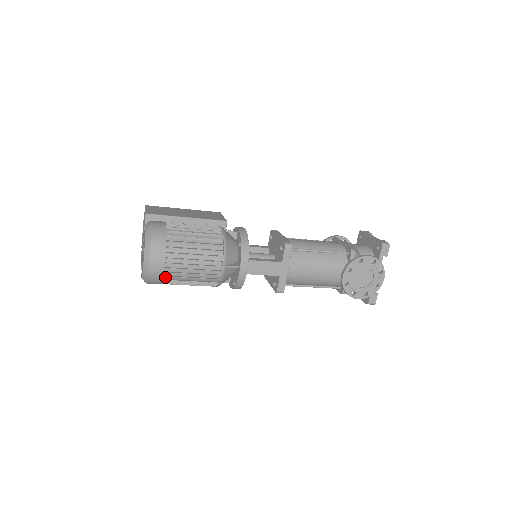
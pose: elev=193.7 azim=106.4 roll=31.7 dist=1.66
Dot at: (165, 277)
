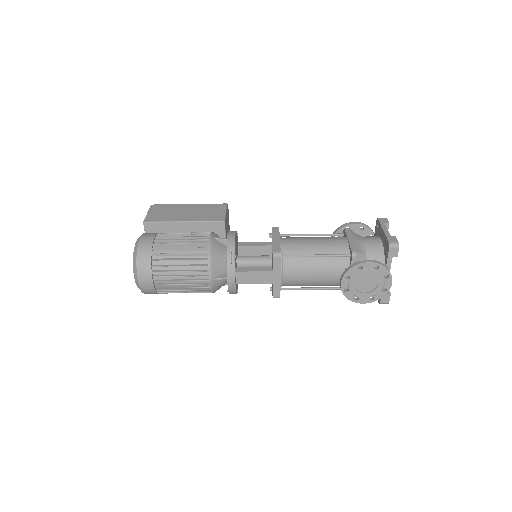
Dot at: (159, 290)
